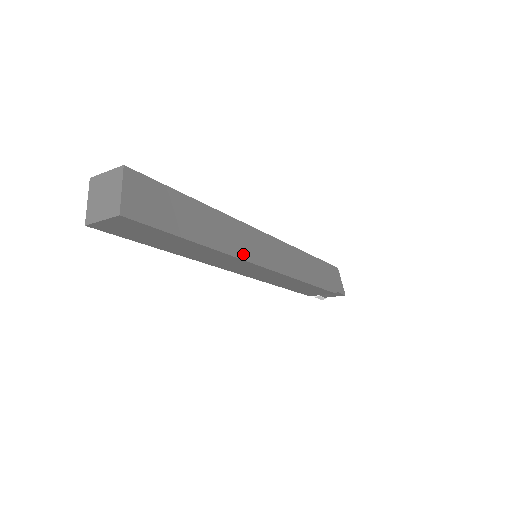
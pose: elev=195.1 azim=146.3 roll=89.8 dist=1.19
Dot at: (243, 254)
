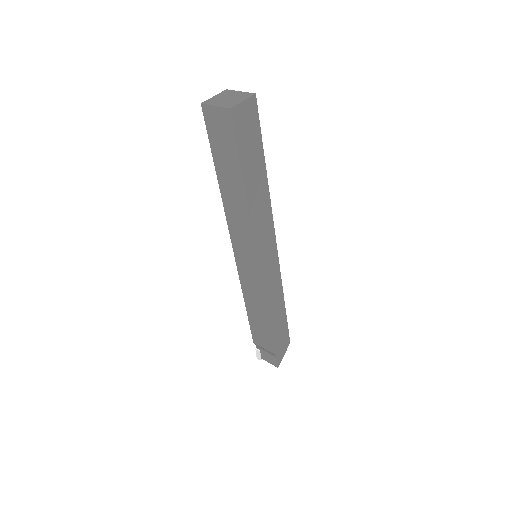
Dot at: (256, 233)
